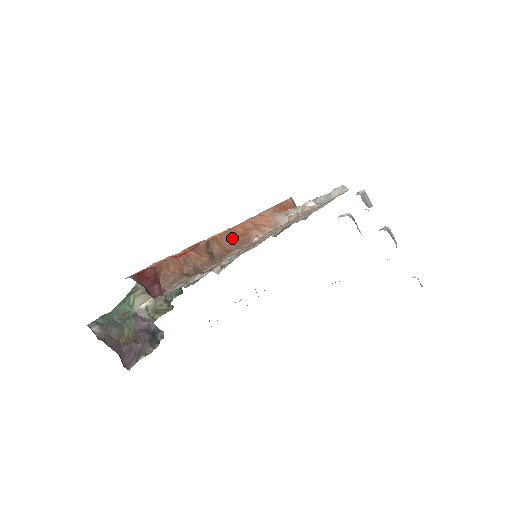
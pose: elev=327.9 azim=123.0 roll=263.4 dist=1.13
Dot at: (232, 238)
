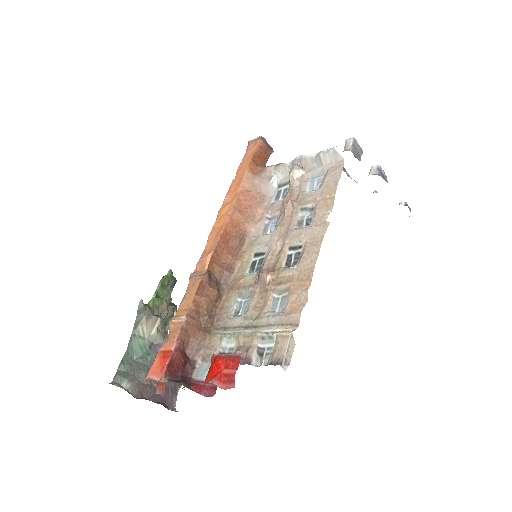
Dot at: (227, 246)
